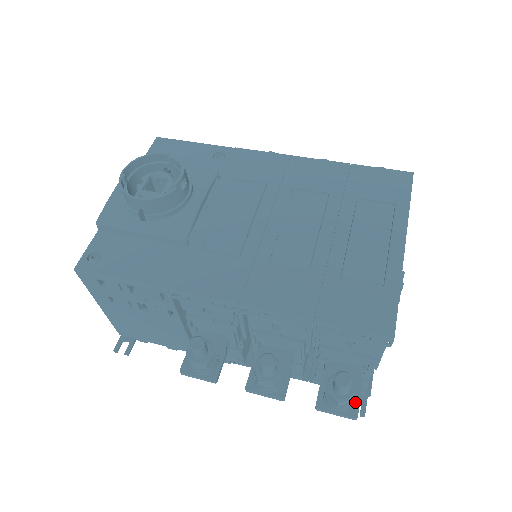
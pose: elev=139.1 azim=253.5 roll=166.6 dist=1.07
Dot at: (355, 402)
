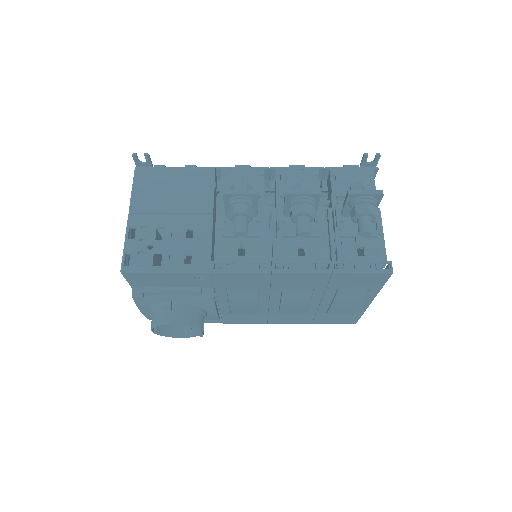
Dot at: occluded
